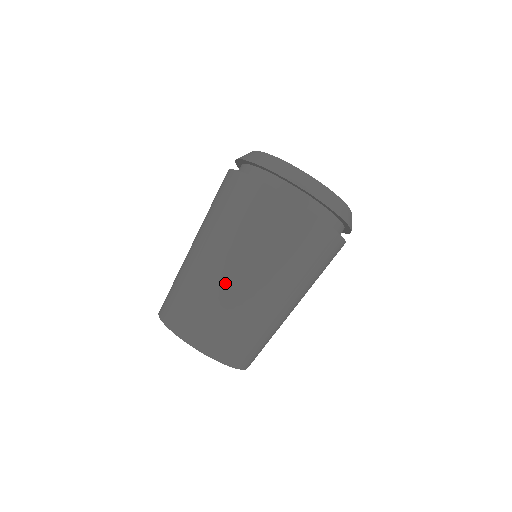
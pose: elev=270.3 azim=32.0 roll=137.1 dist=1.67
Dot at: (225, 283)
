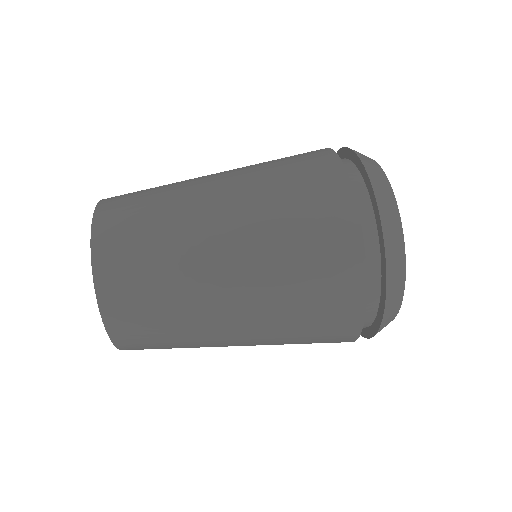
Dot at: (195, 179)
